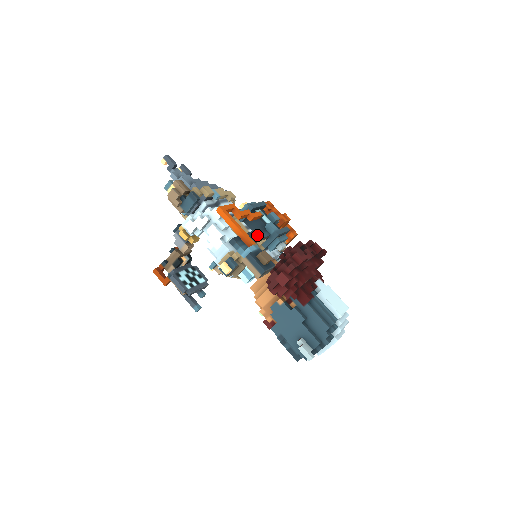
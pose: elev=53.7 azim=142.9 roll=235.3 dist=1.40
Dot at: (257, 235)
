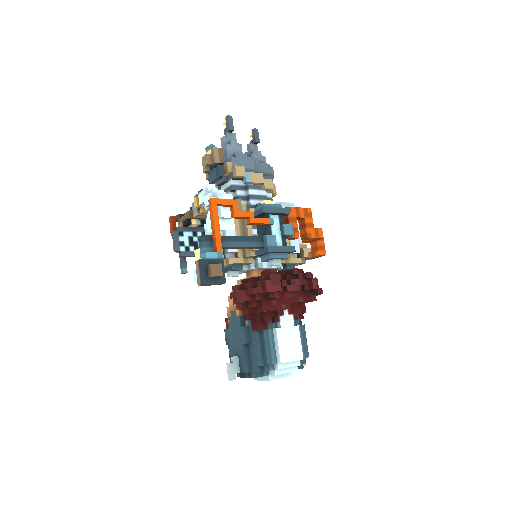
Dot at: (242, 242)
